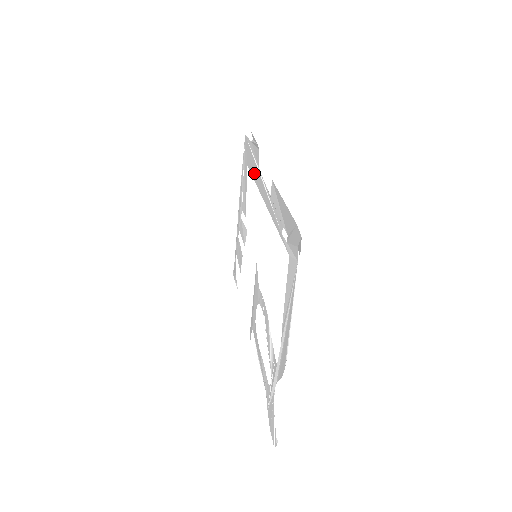
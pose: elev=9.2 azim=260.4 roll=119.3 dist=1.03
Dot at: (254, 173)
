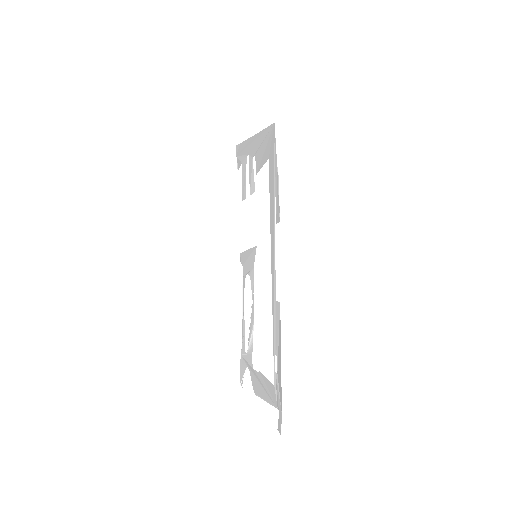
Dot at: (271, 207)
